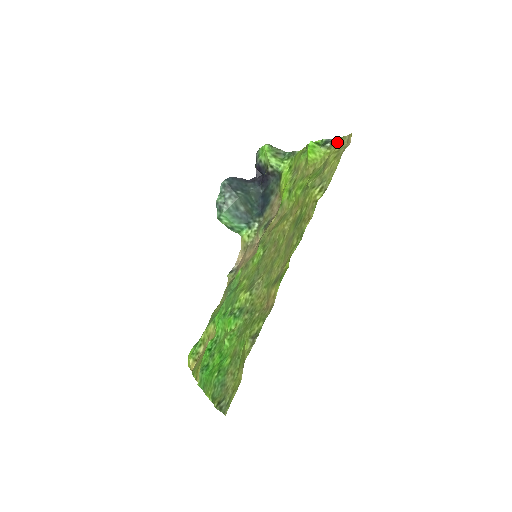
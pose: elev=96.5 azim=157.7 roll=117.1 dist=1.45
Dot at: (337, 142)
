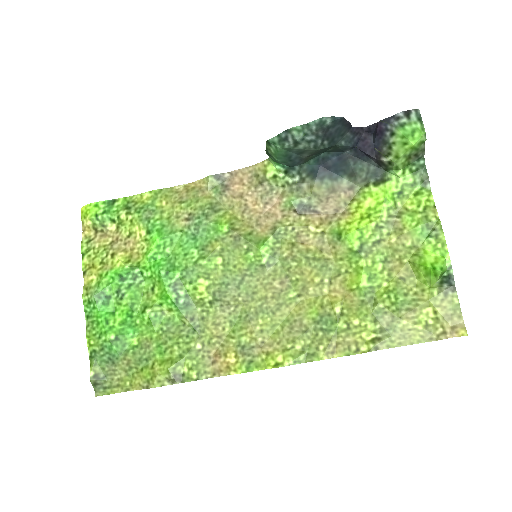
Dot at: (452, 302)
